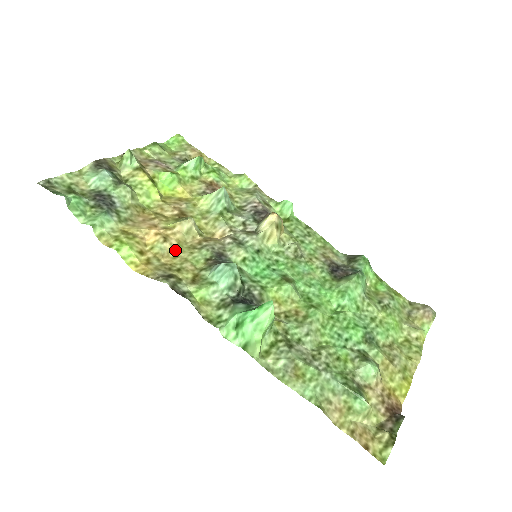
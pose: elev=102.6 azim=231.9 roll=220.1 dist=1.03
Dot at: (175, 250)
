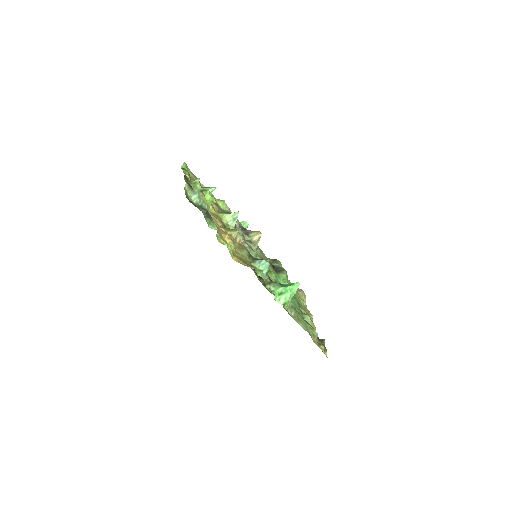
Dot at: (236, 249)
